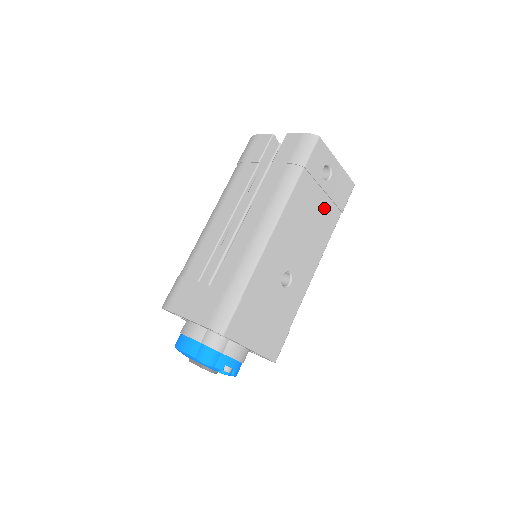
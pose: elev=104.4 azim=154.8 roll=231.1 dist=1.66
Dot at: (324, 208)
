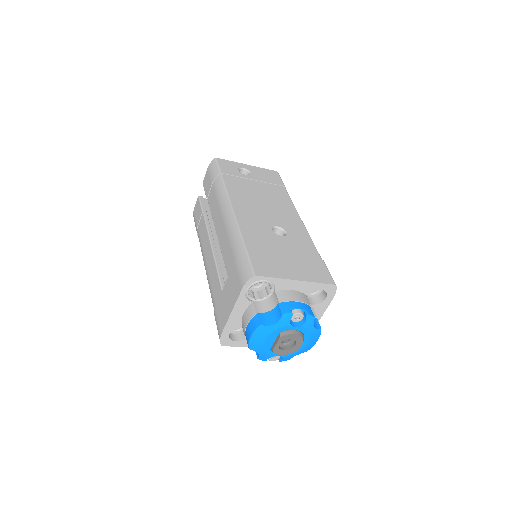
Dot at: (265, 188)
